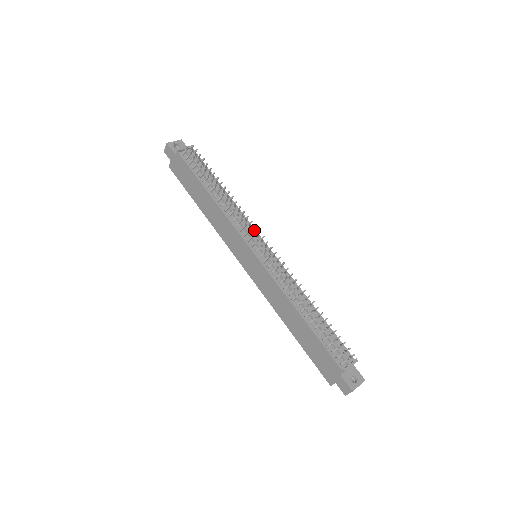
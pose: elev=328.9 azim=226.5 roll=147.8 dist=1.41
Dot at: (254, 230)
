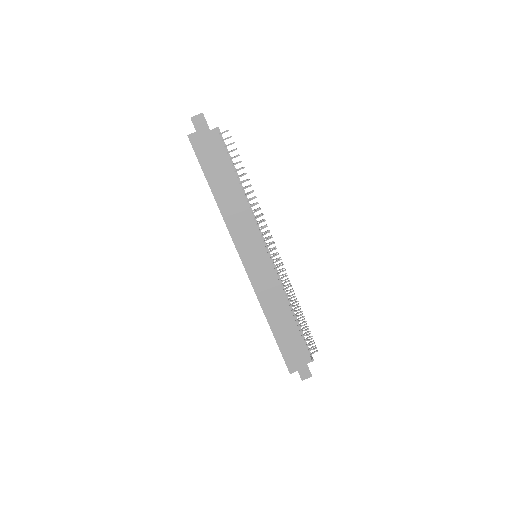
Dot at: occluded
